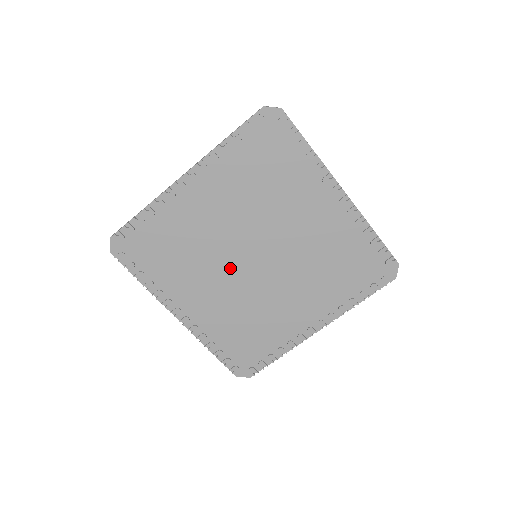
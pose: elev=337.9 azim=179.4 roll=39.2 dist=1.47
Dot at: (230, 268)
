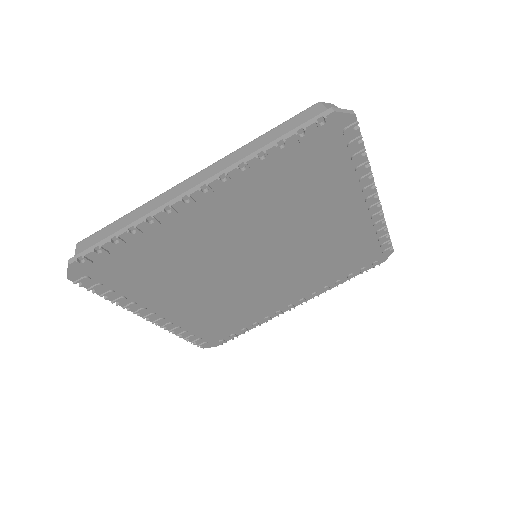
Dot at: (226, 274)
